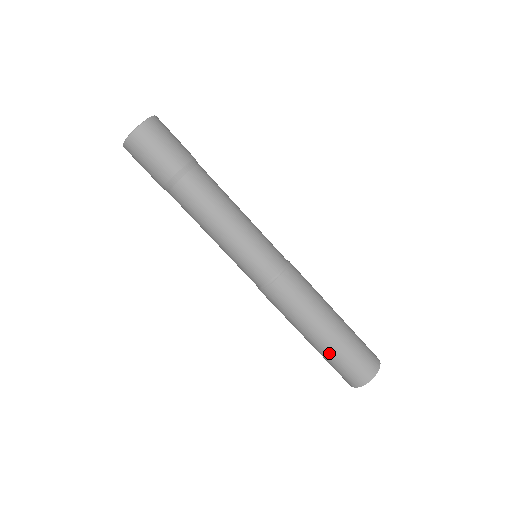
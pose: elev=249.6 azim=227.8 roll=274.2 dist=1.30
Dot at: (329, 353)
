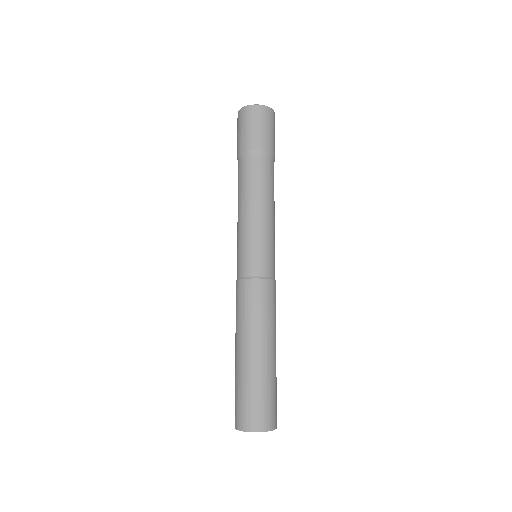
Dot at: (247, 376)
